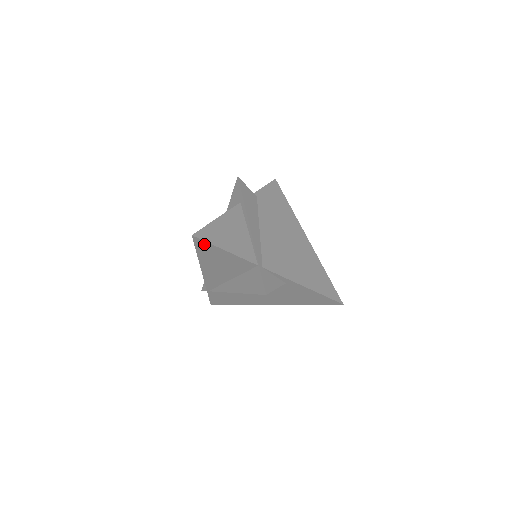
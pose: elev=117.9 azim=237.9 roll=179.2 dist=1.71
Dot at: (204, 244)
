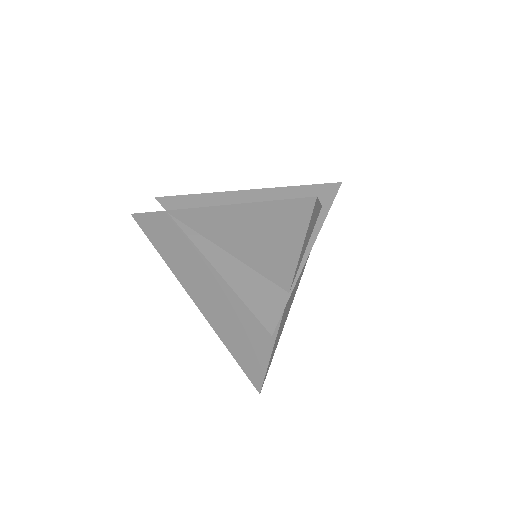
Dot at: (302, 215)
